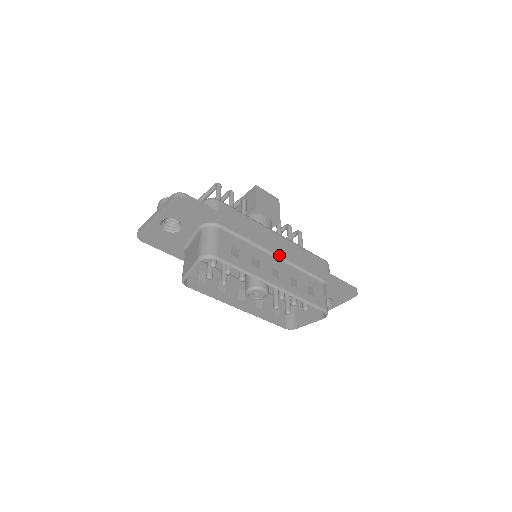
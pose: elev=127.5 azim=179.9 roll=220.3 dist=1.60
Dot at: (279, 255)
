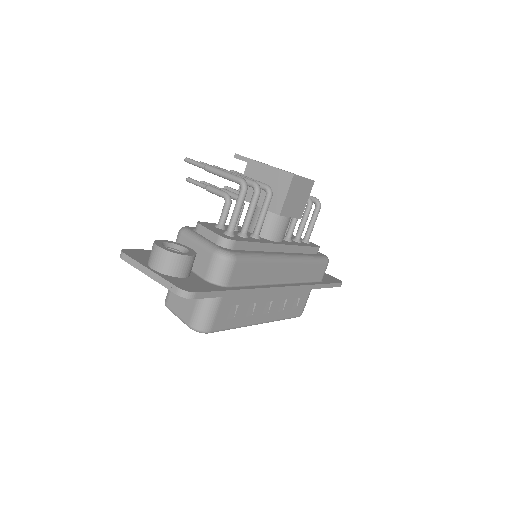
Dot at: occluded
